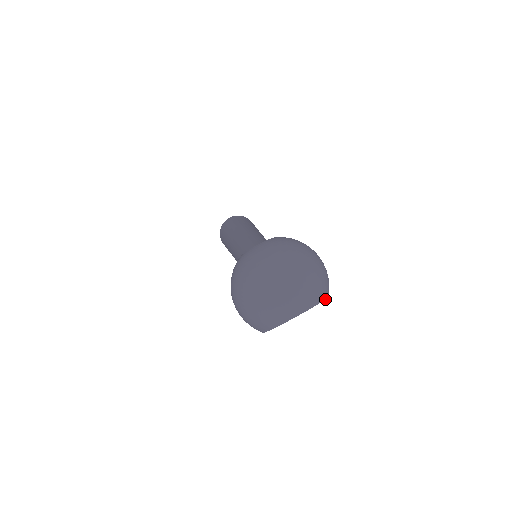
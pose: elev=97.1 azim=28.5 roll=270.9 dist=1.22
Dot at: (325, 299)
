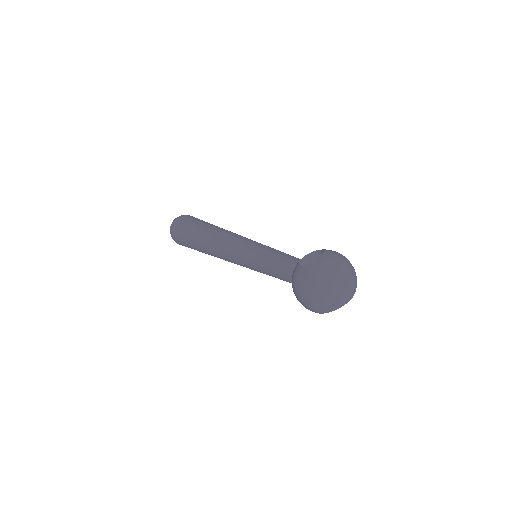
Dot at: occluded
